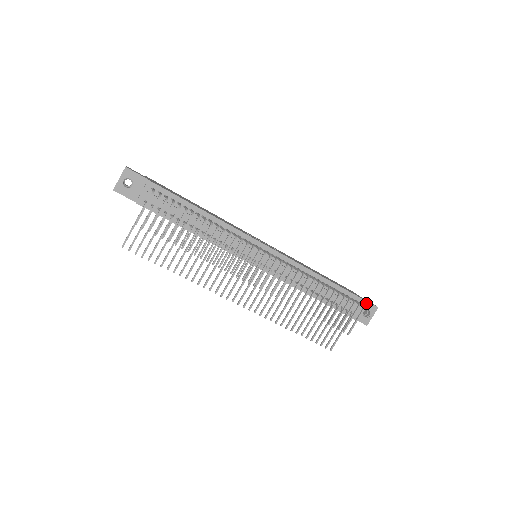
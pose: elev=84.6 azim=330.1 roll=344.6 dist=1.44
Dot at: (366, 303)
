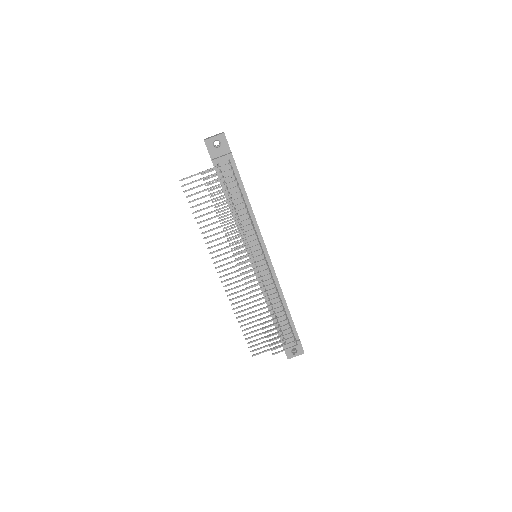
Dot at: (299, 344)
